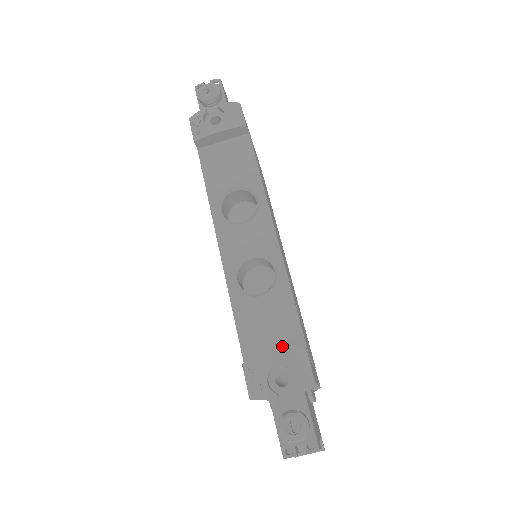
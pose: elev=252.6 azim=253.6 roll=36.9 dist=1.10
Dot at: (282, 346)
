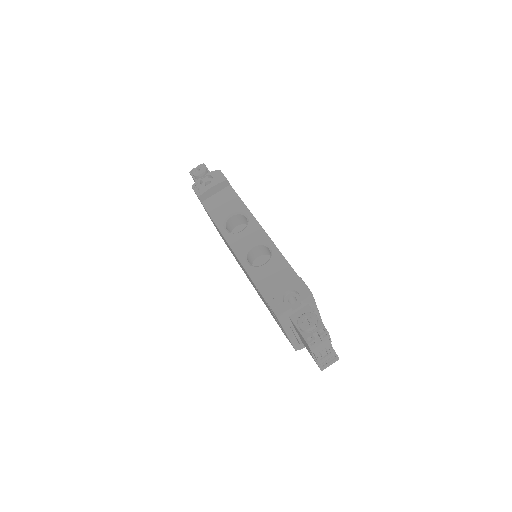
Dot at: occluded
